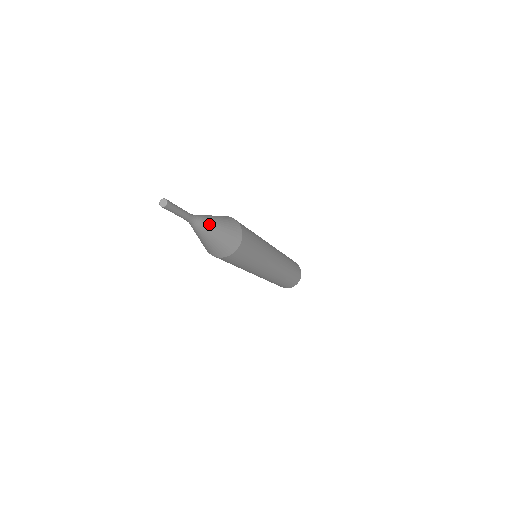
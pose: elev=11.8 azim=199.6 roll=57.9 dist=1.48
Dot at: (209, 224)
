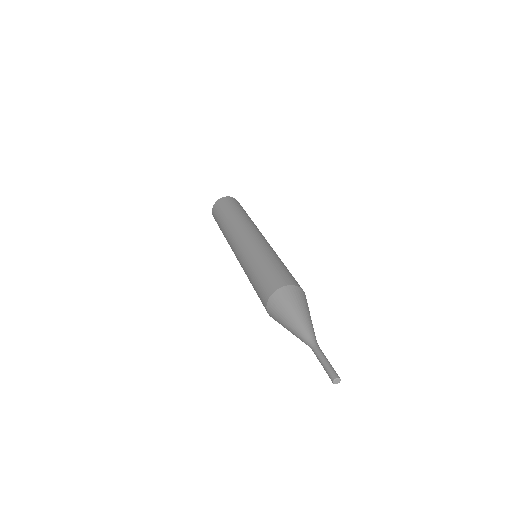
Dot at: occluded
